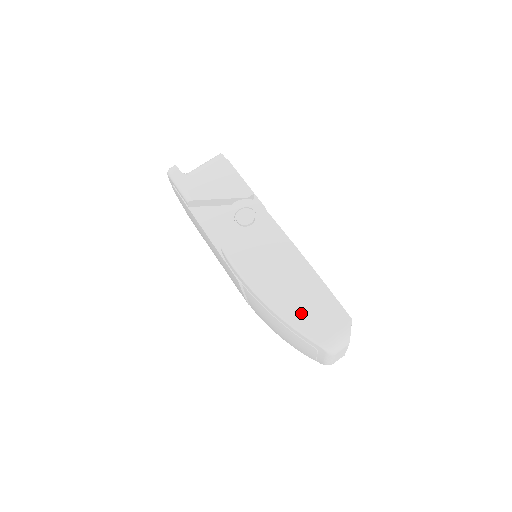
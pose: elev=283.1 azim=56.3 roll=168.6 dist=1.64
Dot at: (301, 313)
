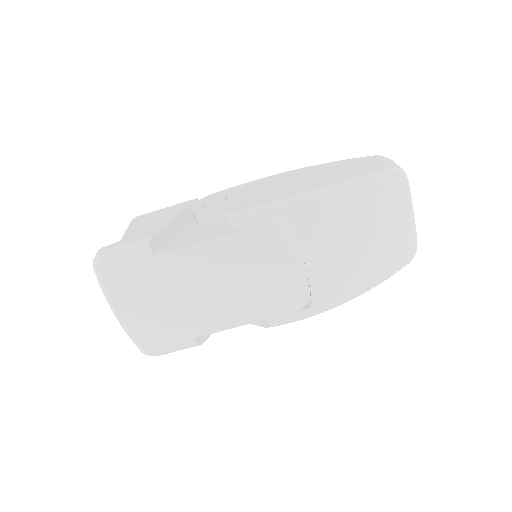
Dot at: (349, 173)
